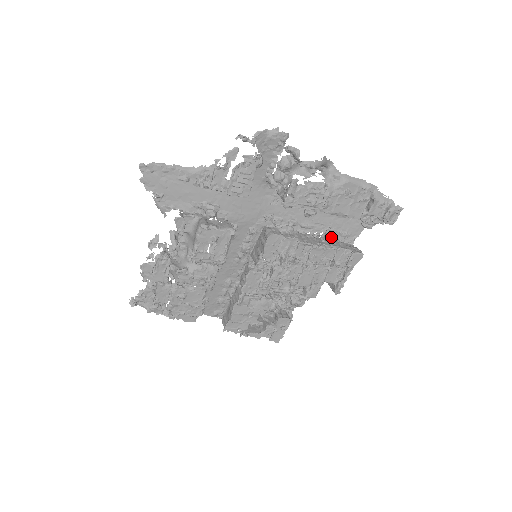
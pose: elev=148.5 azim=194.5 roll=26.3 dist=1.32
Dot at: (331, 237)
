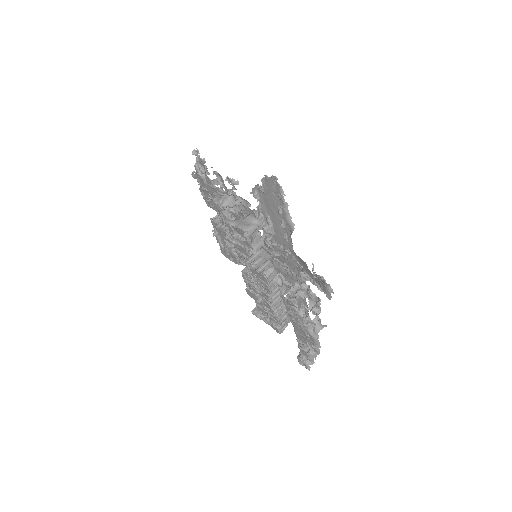
Dot at: occluded
